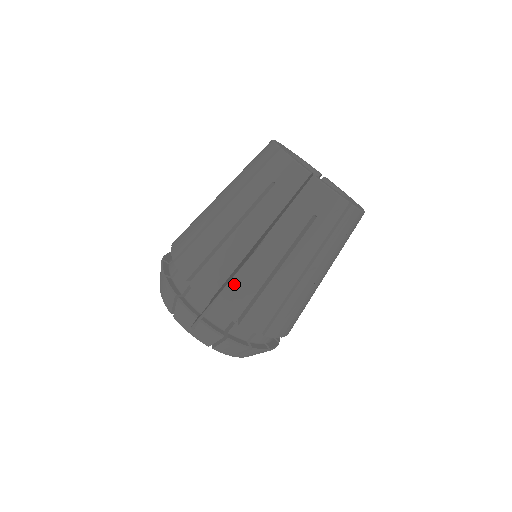
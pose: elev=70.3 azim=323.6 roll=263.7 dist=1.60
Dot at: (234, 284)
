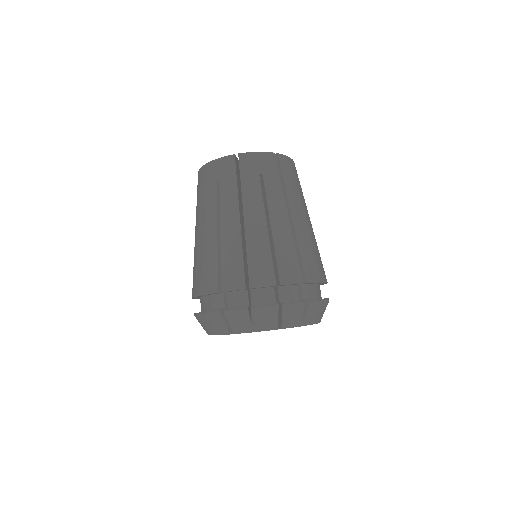
Dot at: (251, 260)
